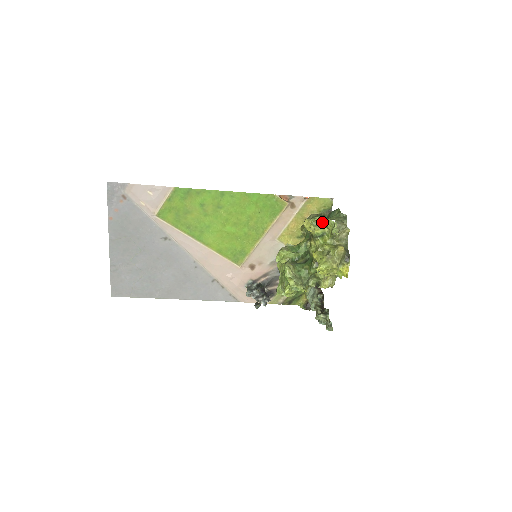
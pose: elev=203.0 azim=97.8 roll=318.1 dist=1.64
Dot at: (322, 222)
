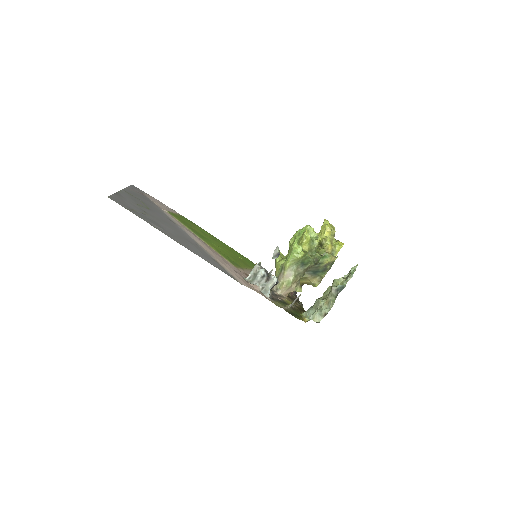
Dot at: occluded
